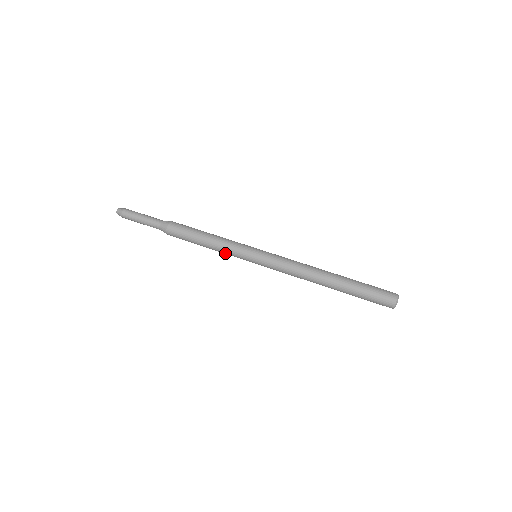
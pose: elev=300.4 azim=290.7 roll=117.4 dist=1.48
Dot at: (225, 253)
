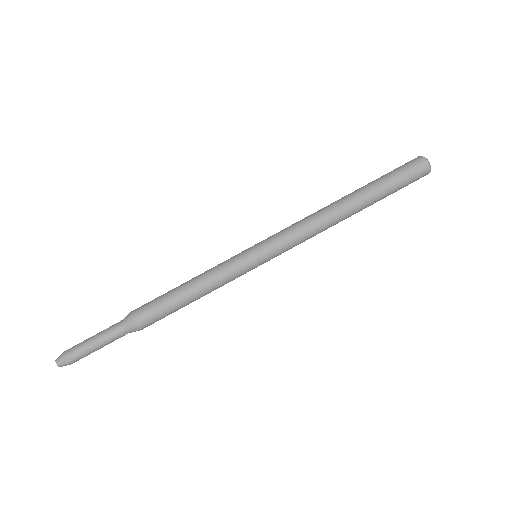
Dot at: (223, 285)
